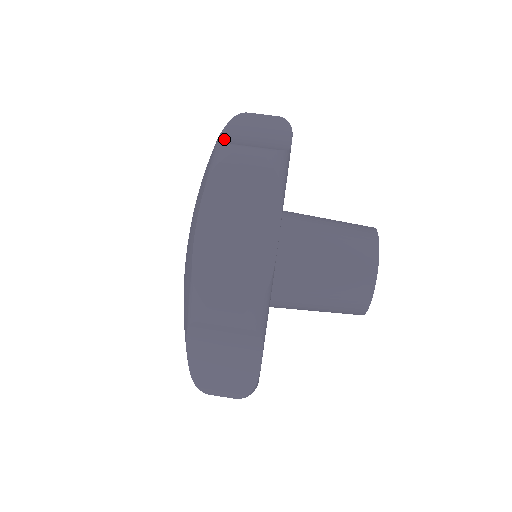
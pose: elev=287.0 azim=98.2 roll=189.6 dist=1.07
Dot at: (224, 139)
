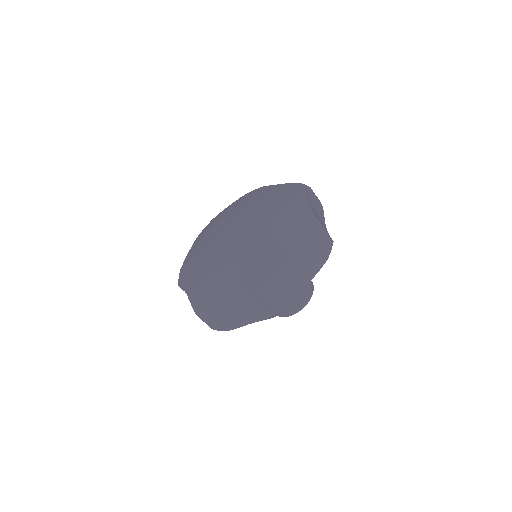
Dot at: (281, 270)
